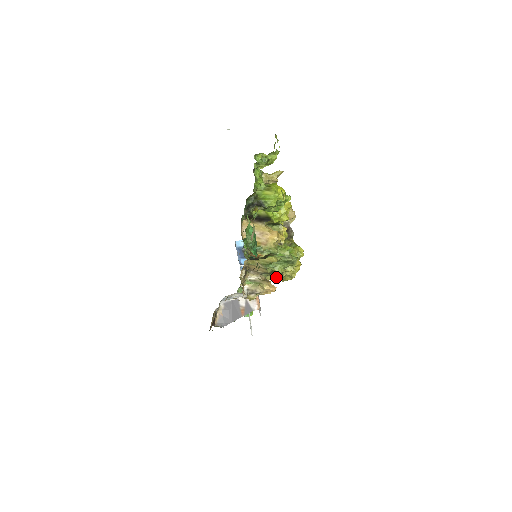
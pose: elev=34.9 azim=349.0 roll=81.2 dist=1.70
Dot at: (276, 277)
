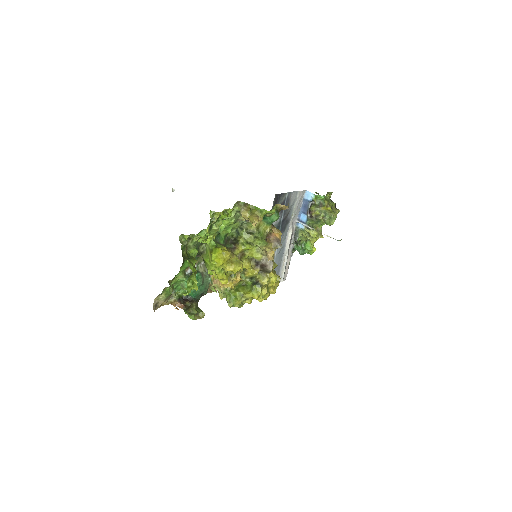
Dot at: occluded
